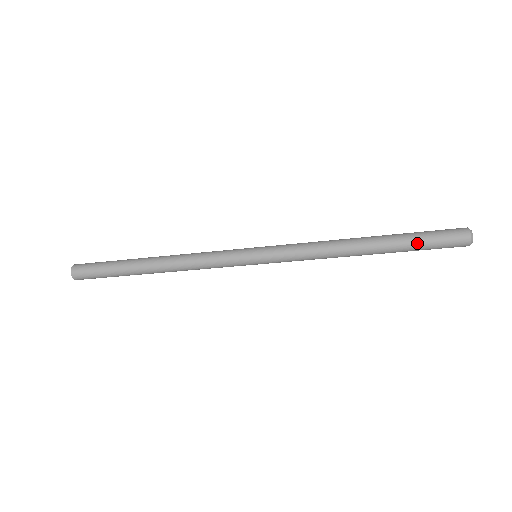
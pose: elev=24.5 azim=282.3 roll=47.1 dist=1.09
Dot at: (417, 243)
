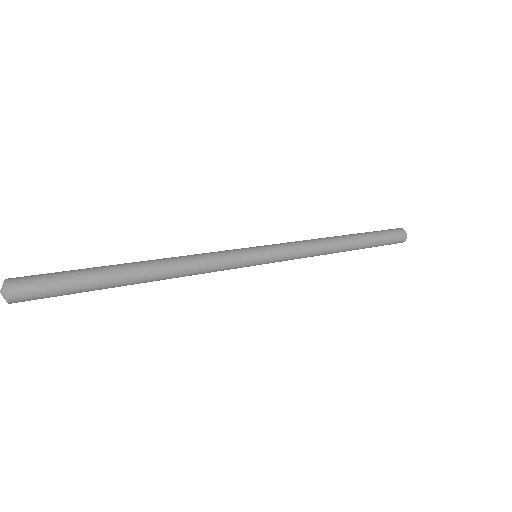
Dot at: (378, 244)
